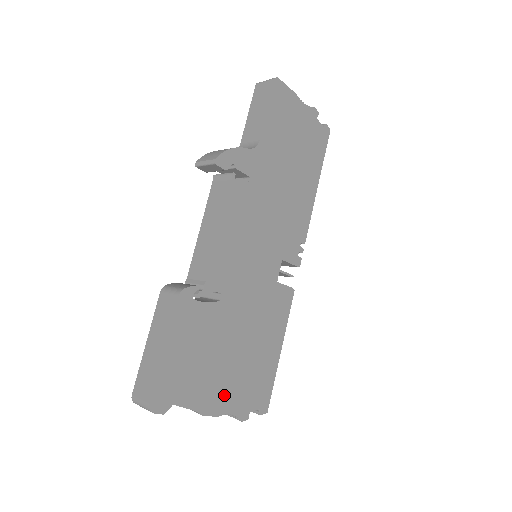
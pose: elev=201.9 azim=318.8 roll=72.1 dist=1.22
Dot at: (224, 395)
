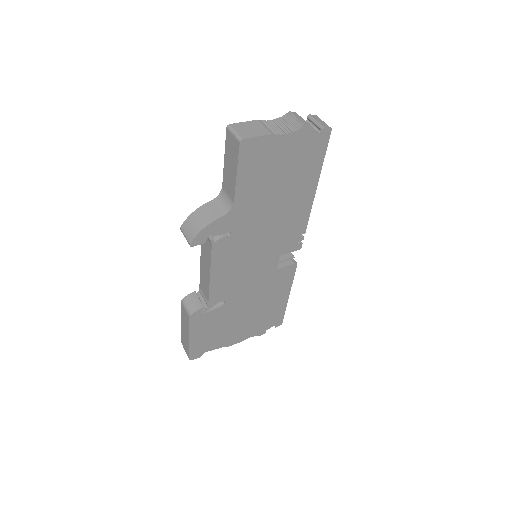
Dot at: (242, 334)
